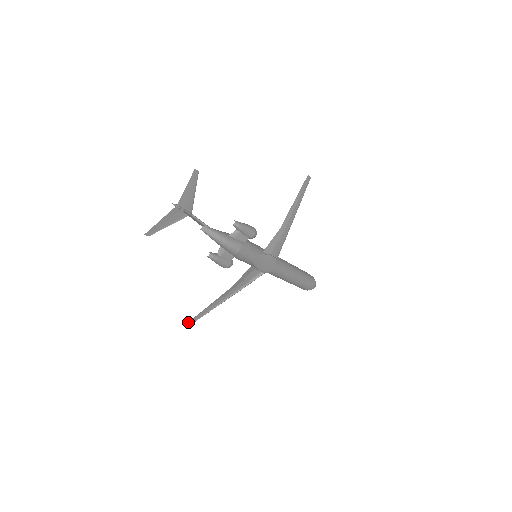
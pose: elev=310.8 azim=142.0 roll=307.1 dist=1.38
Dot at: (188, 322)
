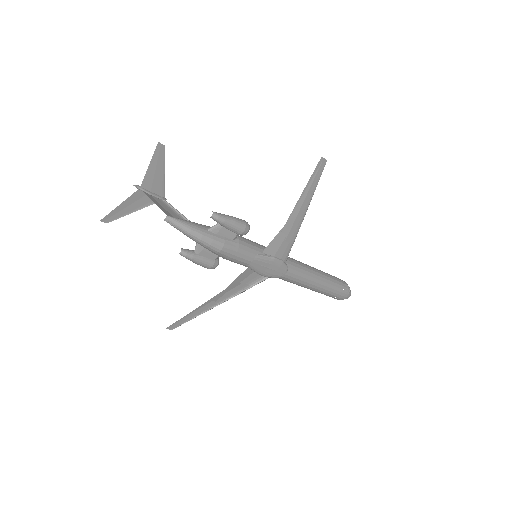
Dot at: (168, 327)
